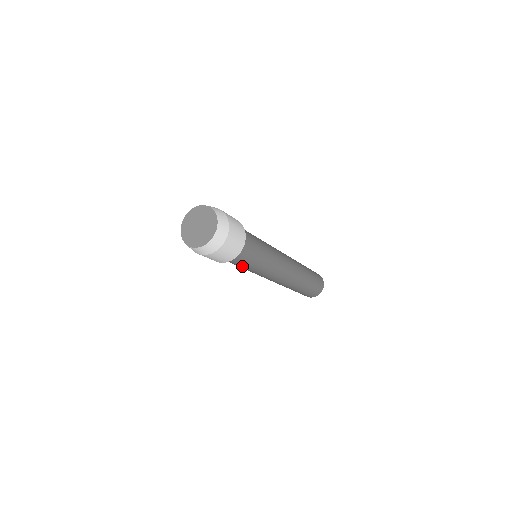
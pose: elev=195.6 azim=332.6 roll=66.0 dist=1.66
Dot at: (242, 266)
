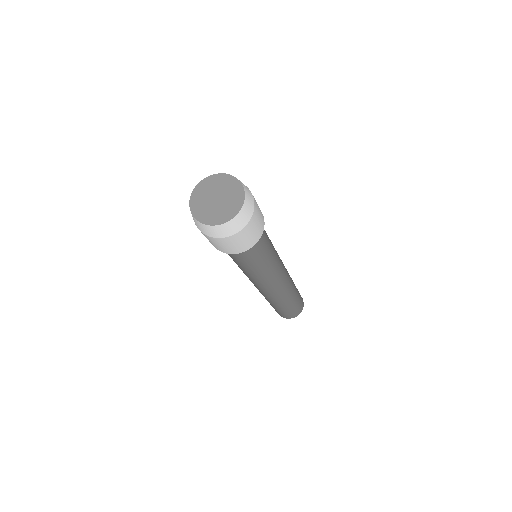
Dot at: occluded
